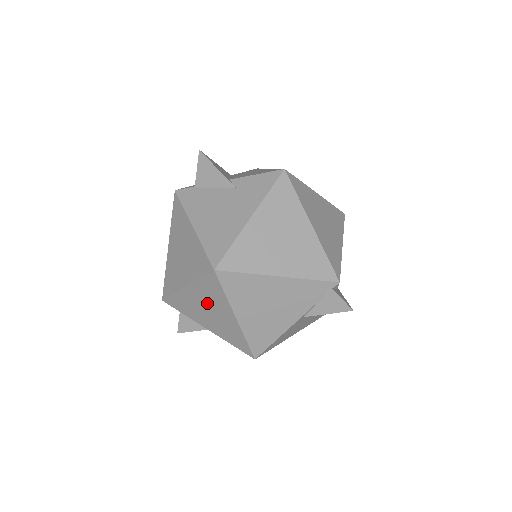
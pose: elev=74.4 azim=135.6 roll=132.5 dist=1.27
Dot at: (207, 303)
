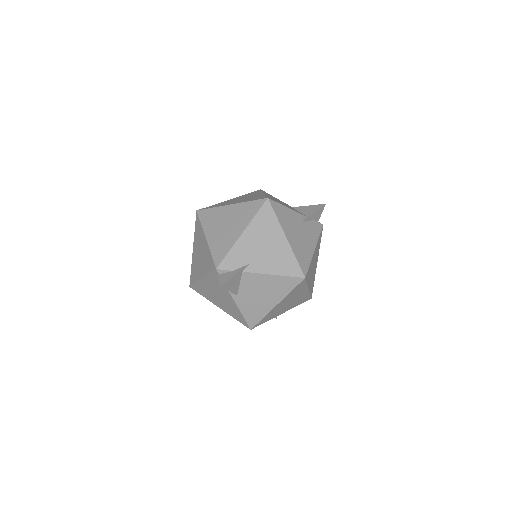
Dot at: occluded
